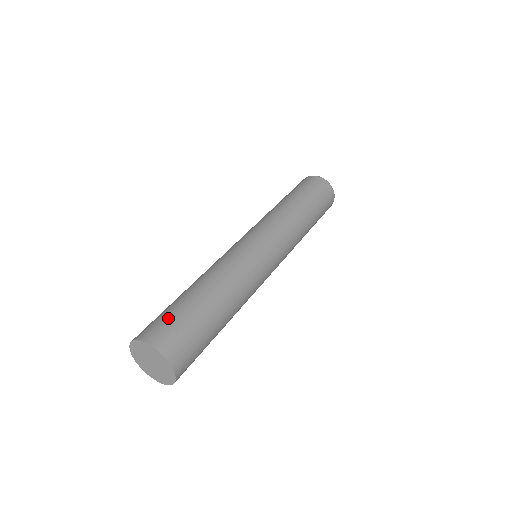
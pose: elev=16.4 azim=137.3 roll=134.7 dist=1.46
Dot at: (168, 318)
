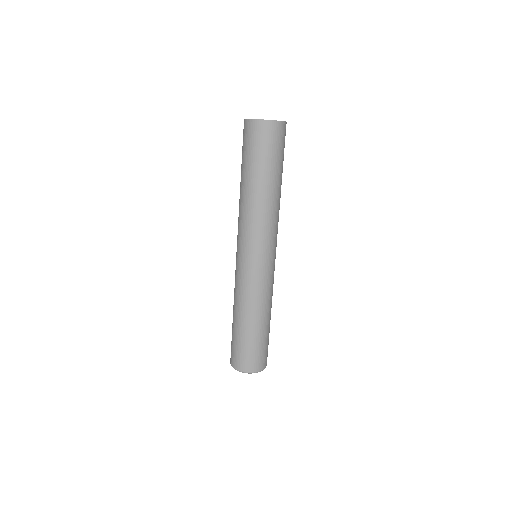
Dot at: occluded
